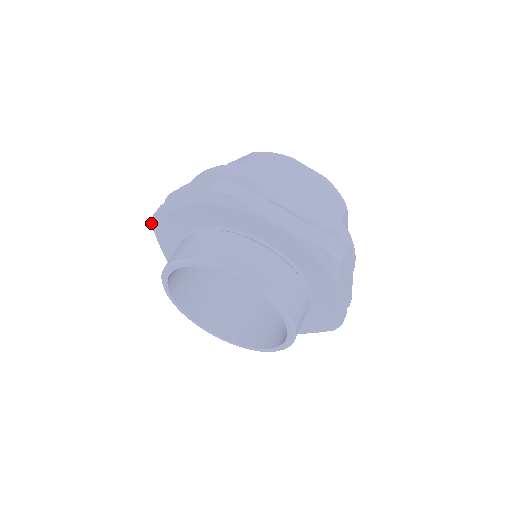
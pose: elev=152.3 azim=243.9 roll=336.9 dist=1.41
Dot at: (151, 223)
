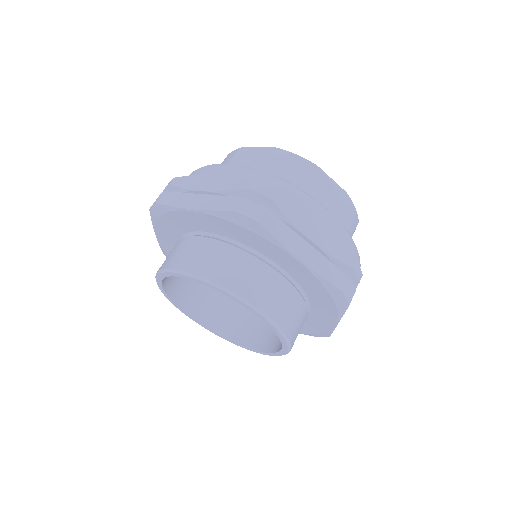
Dot at: occluded
